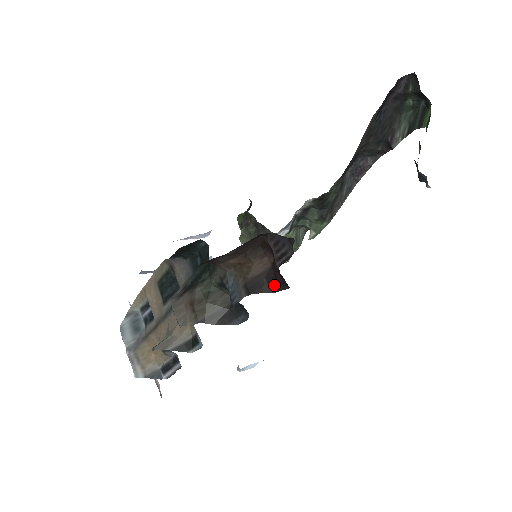
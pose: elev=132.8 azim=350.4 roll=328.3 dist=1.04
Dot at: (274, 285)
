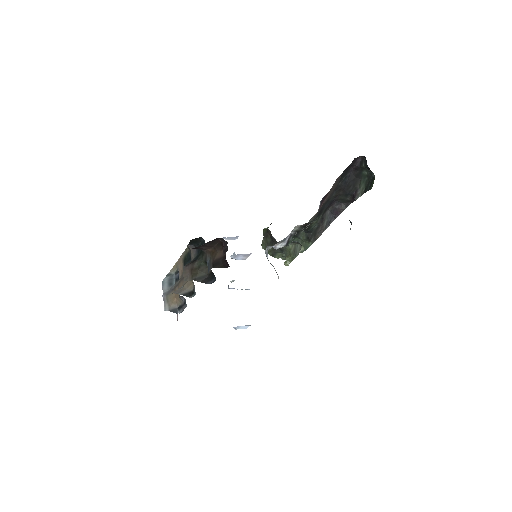
Dot at: (224, 264)
